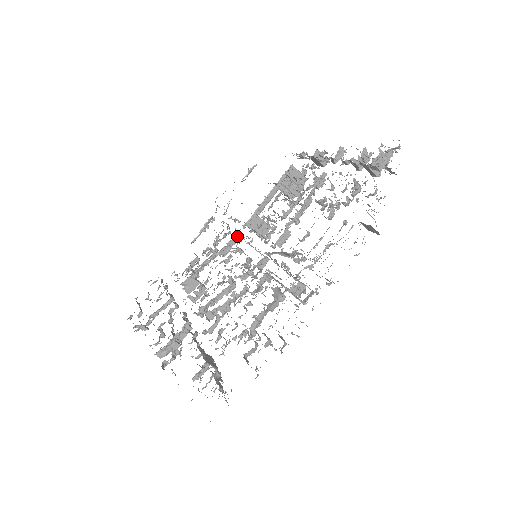
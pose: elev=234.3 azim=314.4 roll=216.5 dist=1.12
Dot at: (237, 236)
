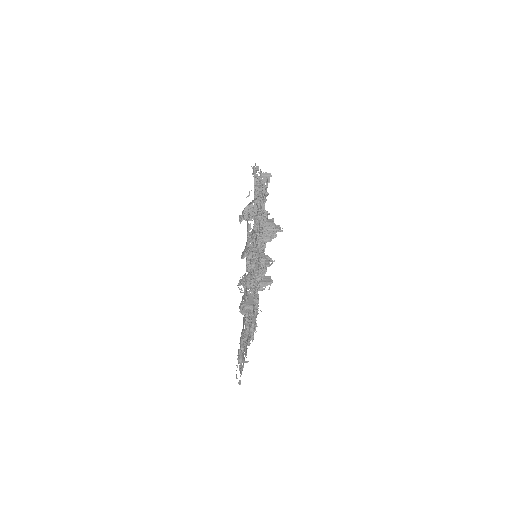
Dot at: occluded
